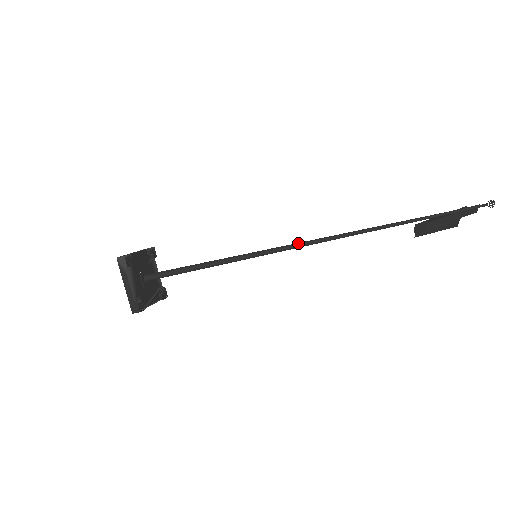
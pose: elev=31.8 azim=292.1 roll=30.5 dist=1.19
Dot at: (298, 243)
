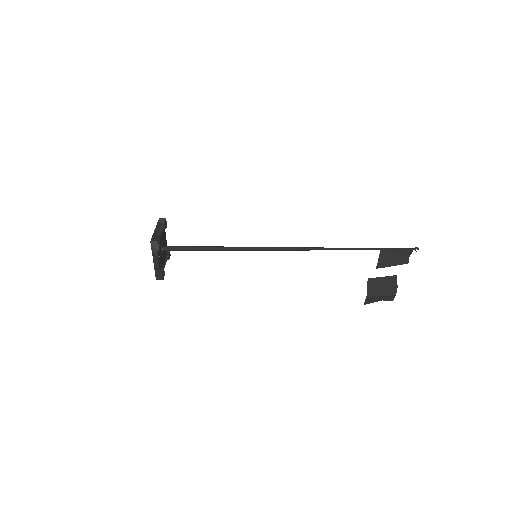
Dot at: (292, 247)
